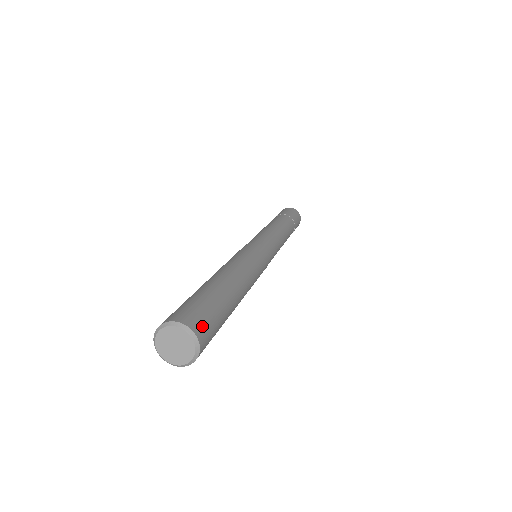
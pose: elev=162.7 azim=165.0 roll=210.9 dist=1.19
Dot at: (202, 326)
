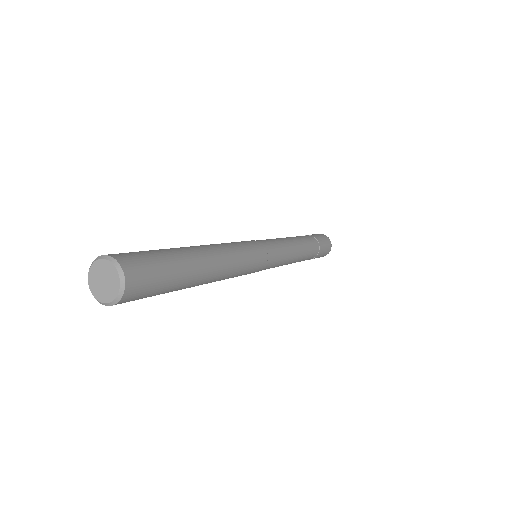
Dot at: (137, 269)
